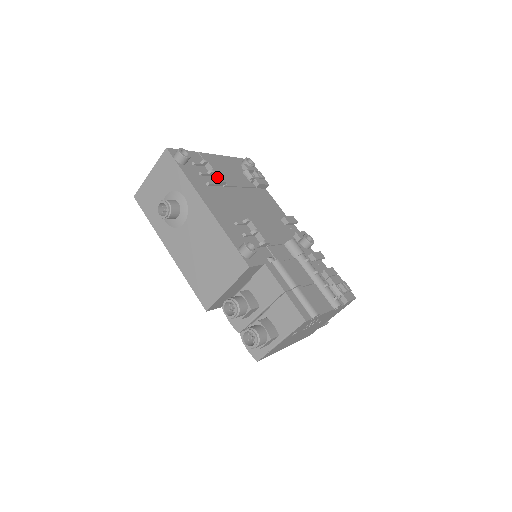
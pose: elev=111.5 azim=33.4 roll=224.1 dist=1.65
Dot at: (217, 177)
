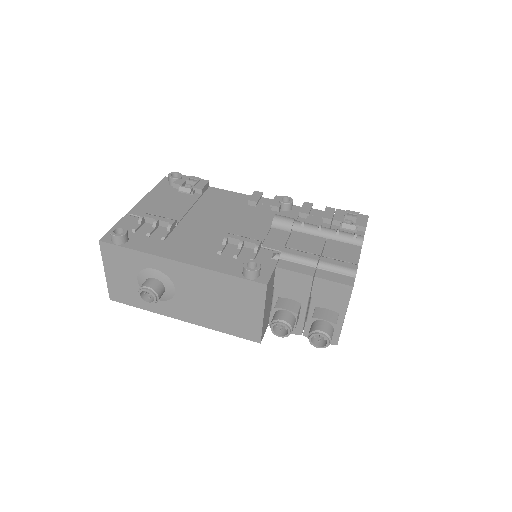
Dot at: (164, 223)
